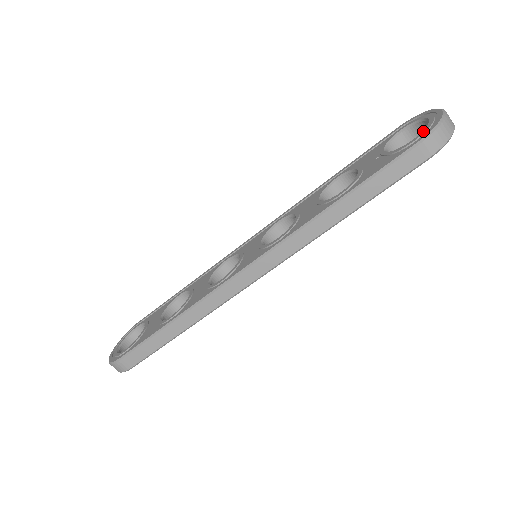
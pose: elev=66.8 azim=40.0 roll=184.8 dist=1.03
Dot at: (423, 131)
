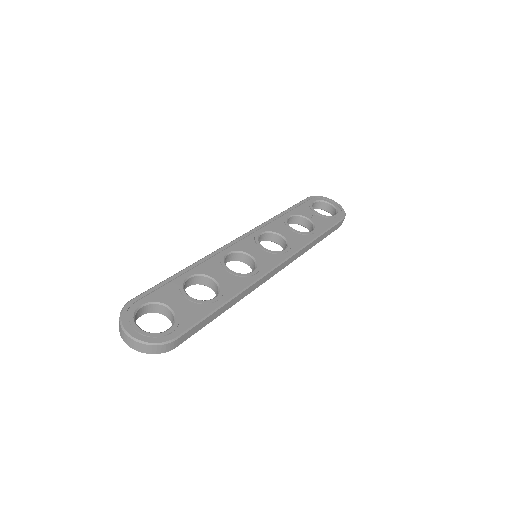
Dot at: (339, 212)
